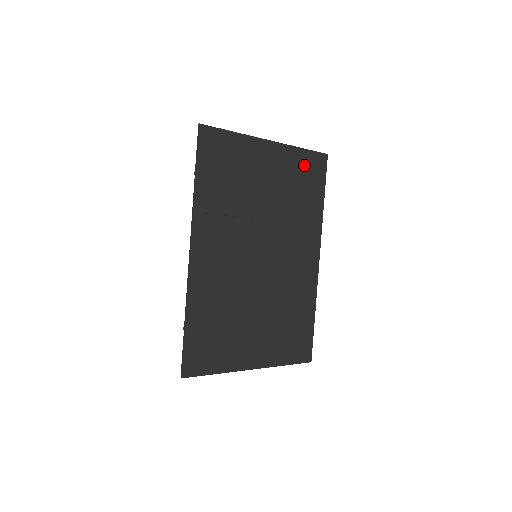
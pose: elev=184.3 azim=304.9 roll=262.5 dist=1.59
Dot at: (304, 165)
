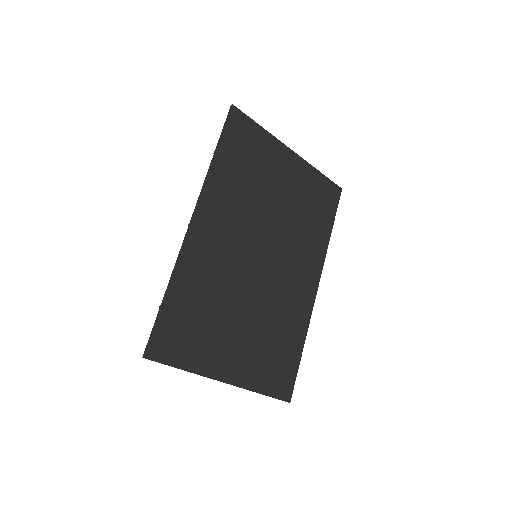
Dot at: (319, 188)
